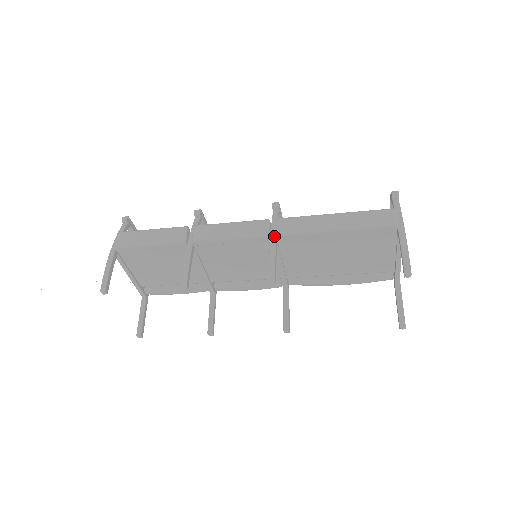
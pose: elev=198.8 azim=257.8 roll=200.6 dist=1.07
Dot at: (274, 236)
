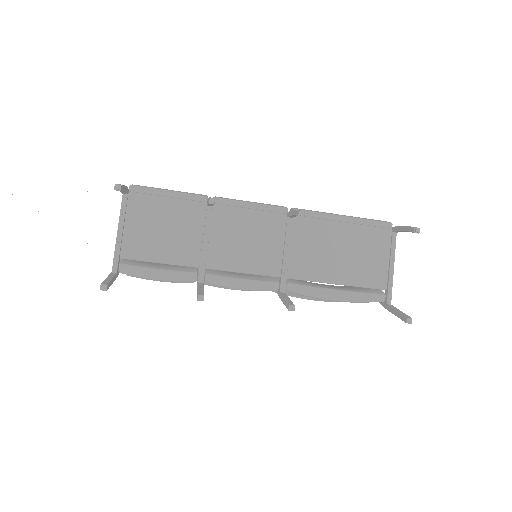
Dot at: occluded
